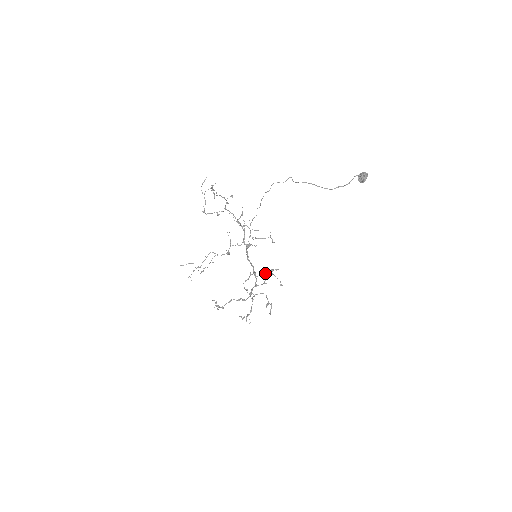
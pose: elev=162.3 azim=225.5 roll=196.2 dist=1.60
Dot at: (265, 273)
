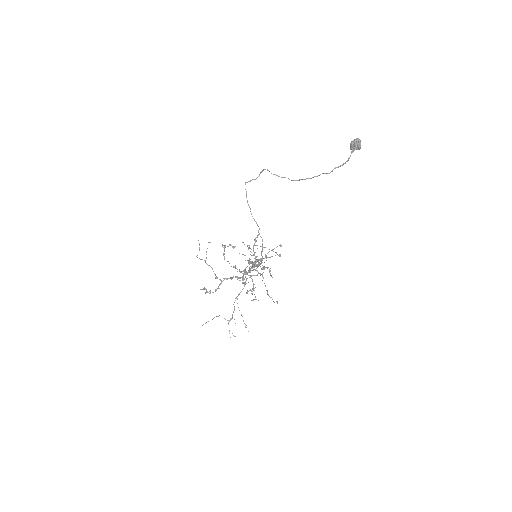
Dot at: (247, 245)
